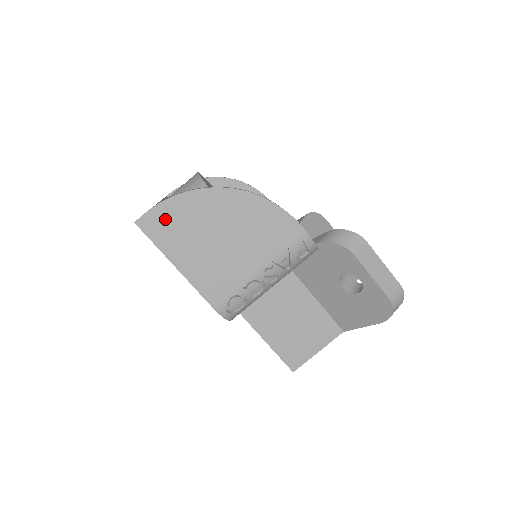
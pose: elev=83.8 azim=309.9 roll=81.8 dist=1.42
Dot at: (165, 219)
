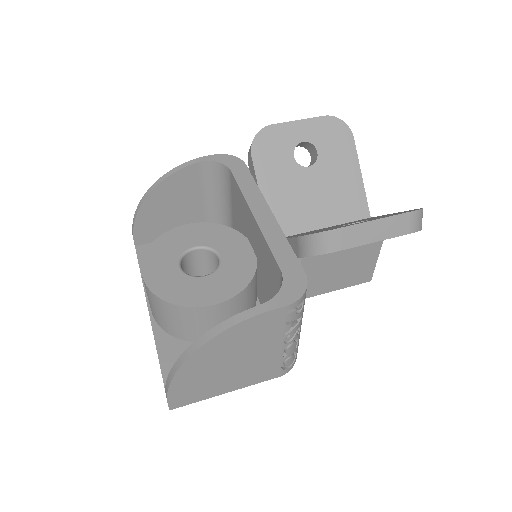
Dot at: (183, 394)
